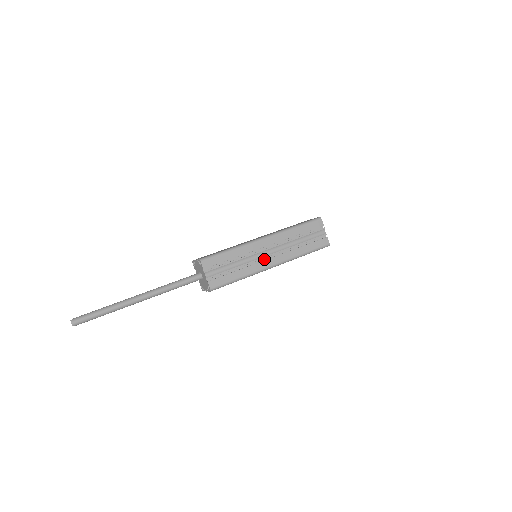
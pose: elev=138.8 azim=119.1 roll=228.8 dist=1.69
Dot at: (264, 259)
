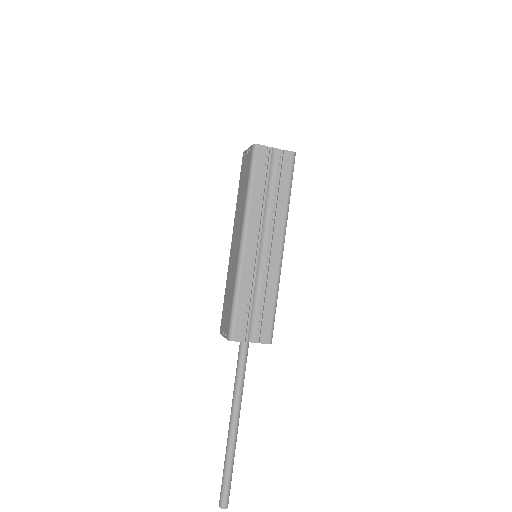
Dot at: (268, 255)
